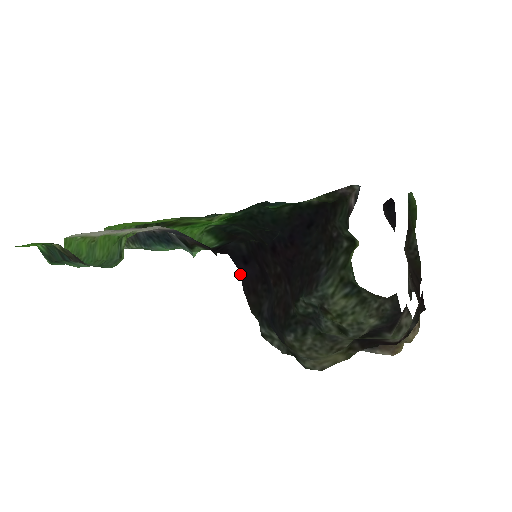
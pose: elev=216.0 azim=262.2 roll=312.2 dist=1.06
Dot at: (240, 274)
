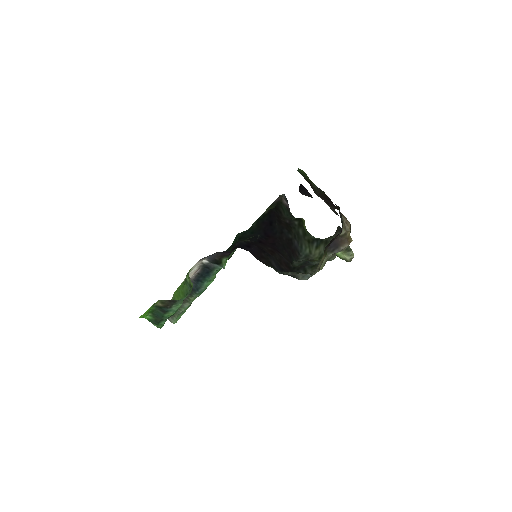
Dot at: (250, 252)
